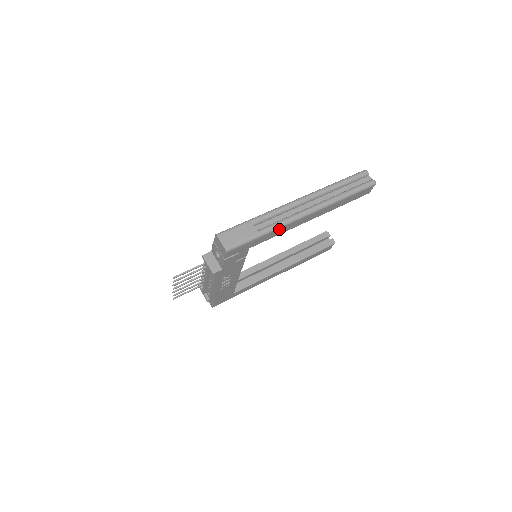
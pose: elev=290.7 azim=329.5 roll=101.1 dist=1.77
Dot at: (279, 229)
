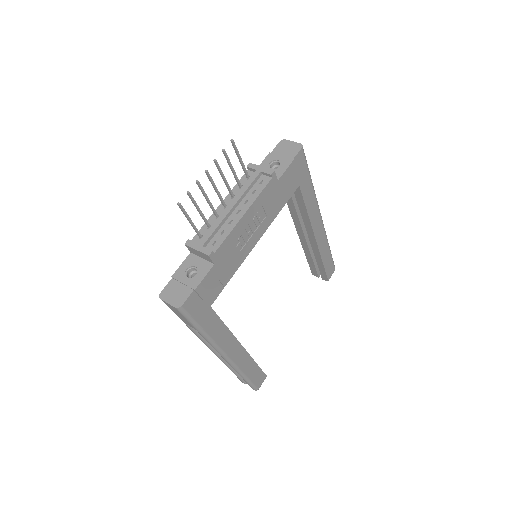
Dot at: (314, 199)
